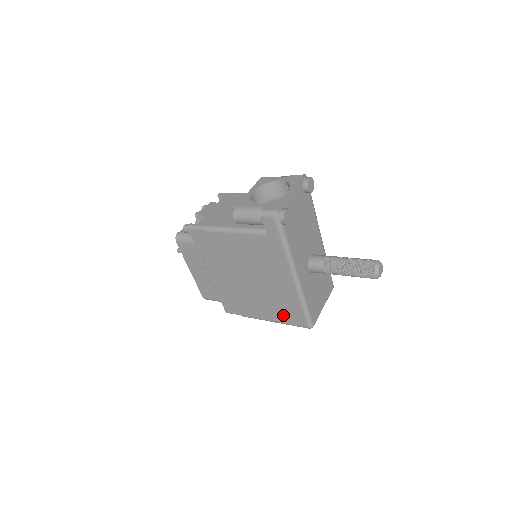
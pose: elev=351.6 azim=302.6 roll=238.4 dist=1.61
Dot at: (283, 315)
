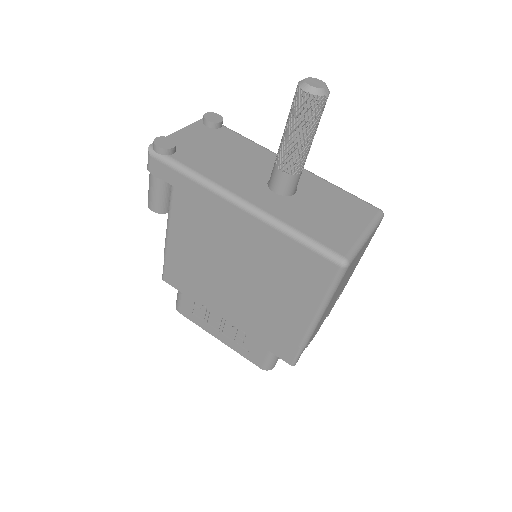
Dot at: (306, 285)
